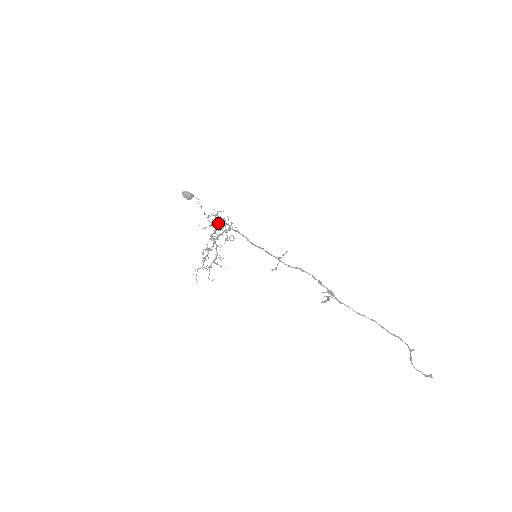
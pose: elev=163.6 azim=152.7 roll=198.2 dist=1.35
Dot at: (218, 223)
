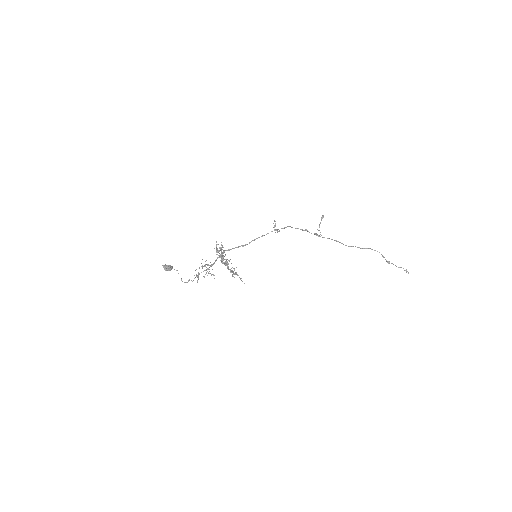
Dot at: (206, 273)
